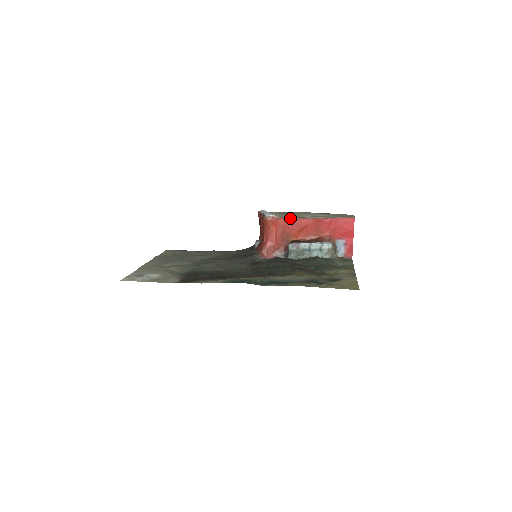
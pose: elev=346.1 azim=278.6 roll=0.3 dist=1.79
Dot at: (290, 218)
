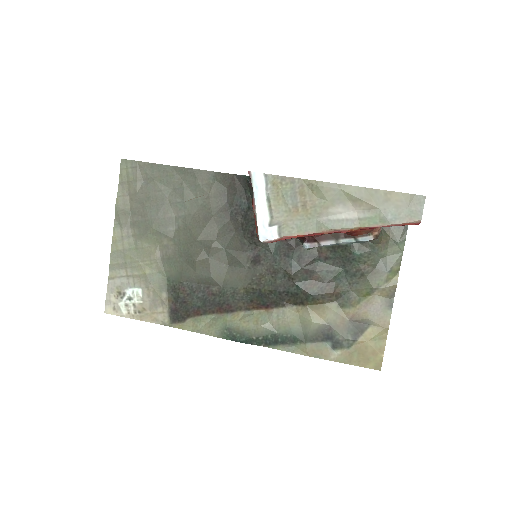
Dot at: (302, 236)
